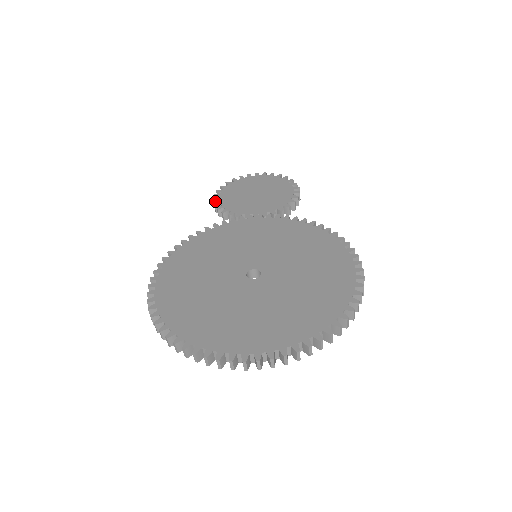
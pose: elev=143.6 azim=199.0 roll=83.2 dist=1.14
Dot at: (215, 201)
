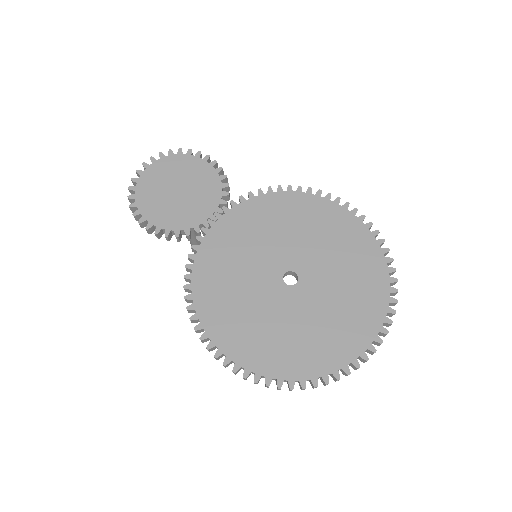
Dot at: (149, 229)
